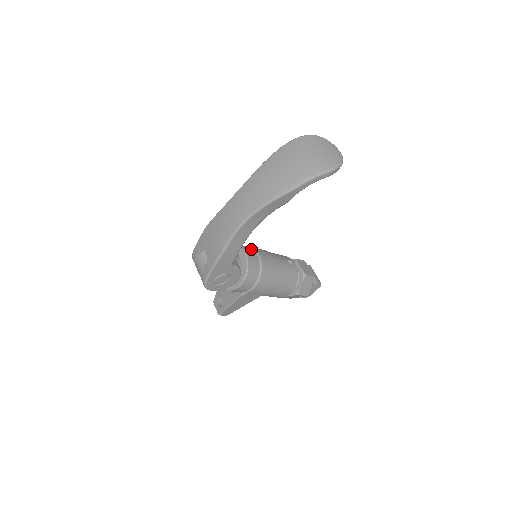
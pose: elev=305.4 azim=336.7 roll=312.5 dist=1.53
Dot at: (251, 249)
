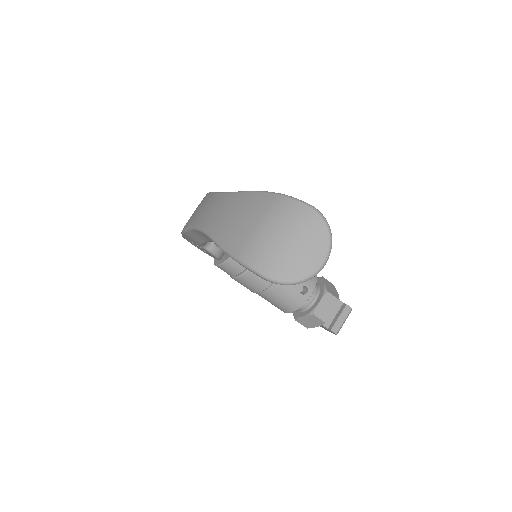
Dot at: occluded
